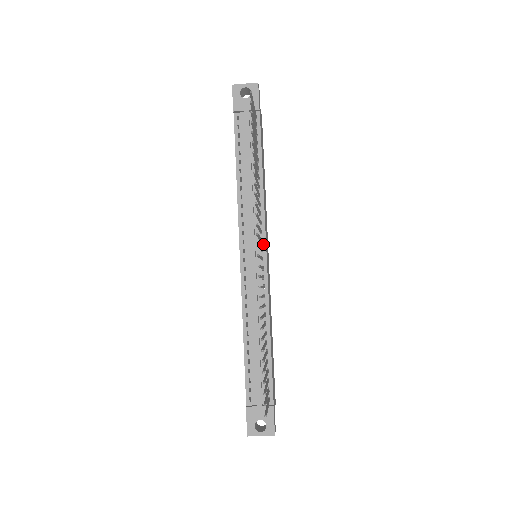
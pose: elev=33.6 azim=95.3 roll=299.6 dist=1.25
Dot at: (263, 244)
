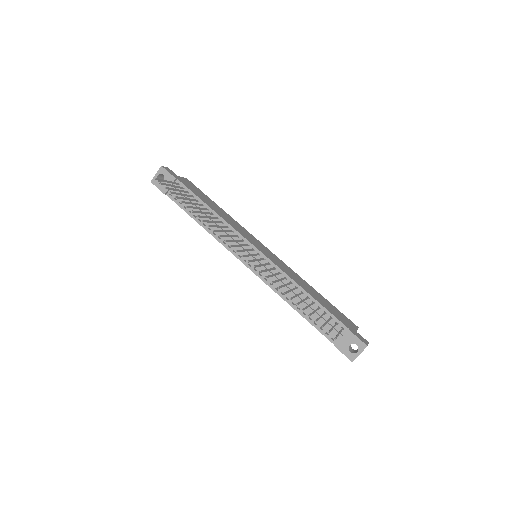
Dot at: (250, 246)
